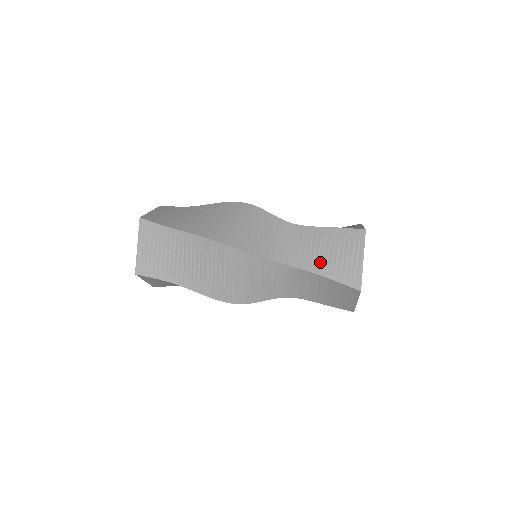
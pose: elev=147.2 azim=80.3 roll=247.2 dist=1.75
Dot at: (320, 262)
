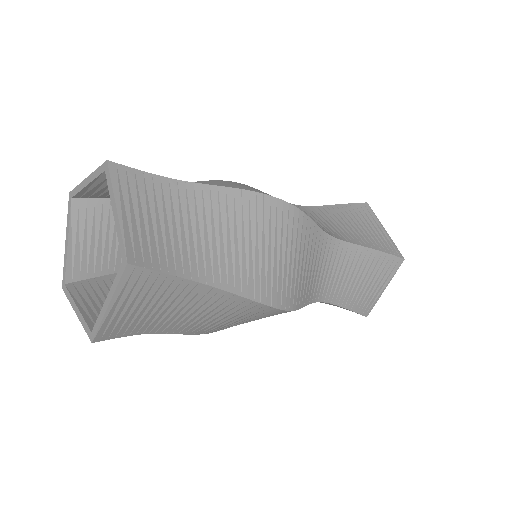
Dot at: (354, 235)
